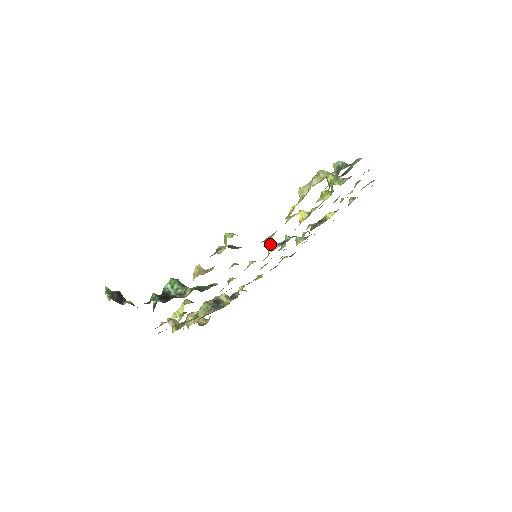
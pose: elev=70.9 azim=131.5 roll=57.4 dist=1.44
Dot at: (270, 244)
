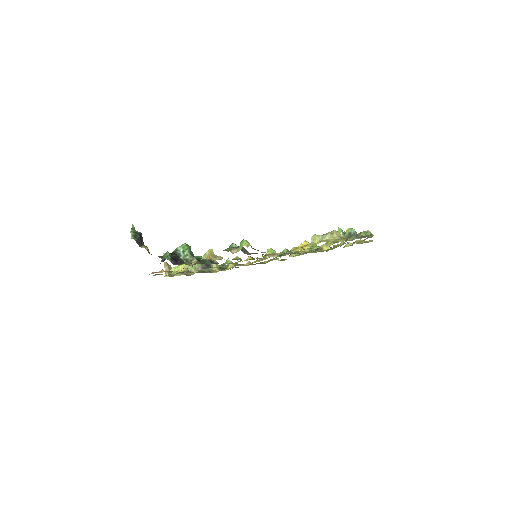
Dot at: (271, 250)
